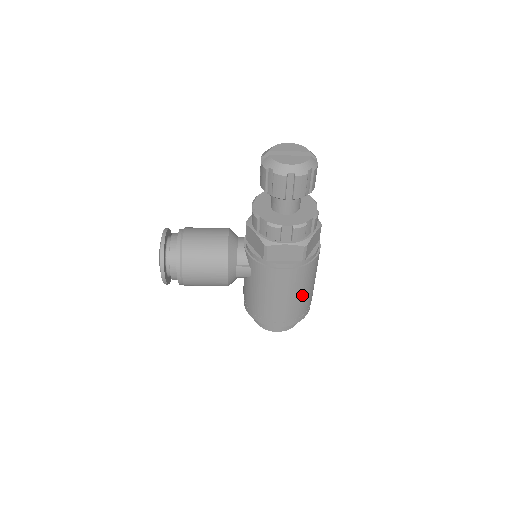
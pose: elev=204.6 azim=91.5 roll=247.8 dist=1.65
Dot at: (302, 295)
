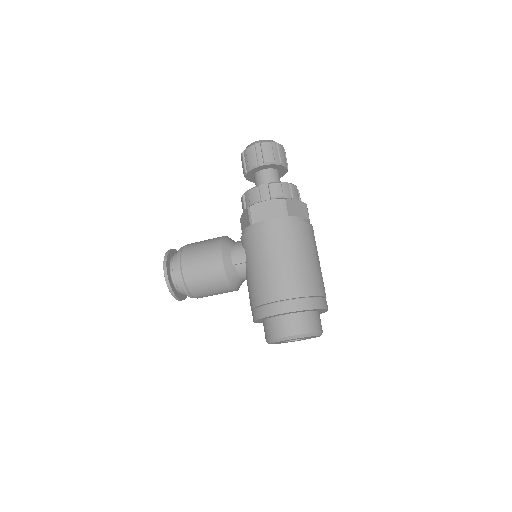
Dot at: (299, 264)
